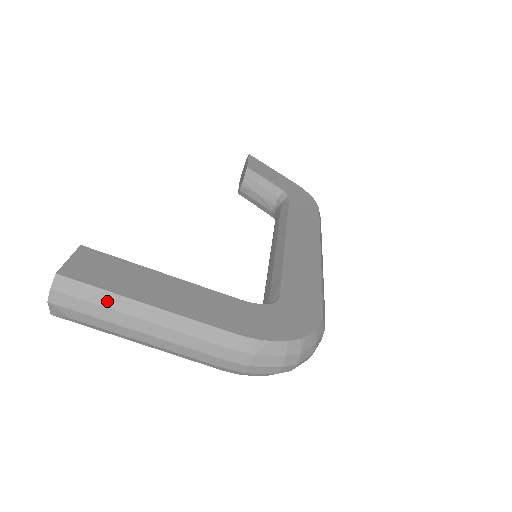
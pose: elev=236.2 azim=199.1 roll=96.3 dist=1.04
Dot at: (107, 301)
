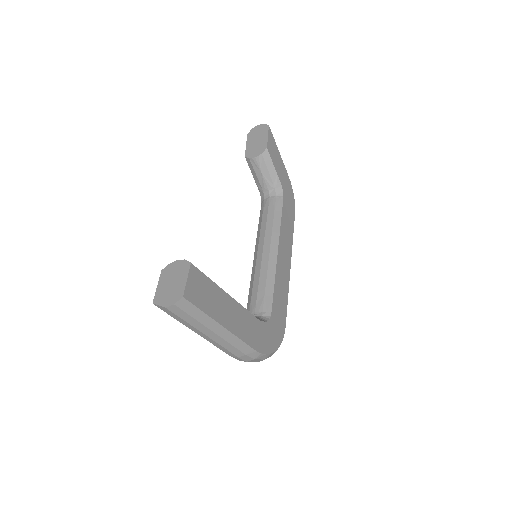
Dot at: (202, 319)
